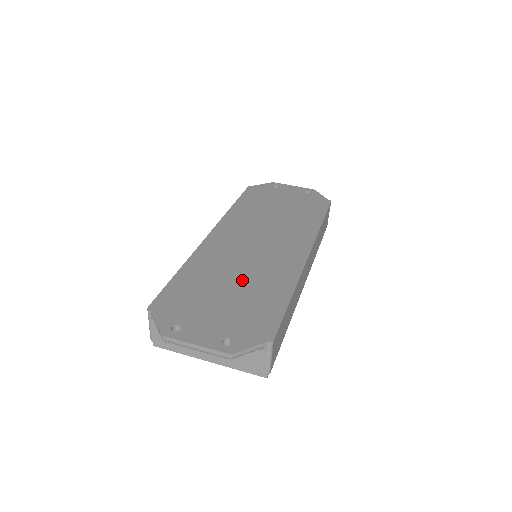
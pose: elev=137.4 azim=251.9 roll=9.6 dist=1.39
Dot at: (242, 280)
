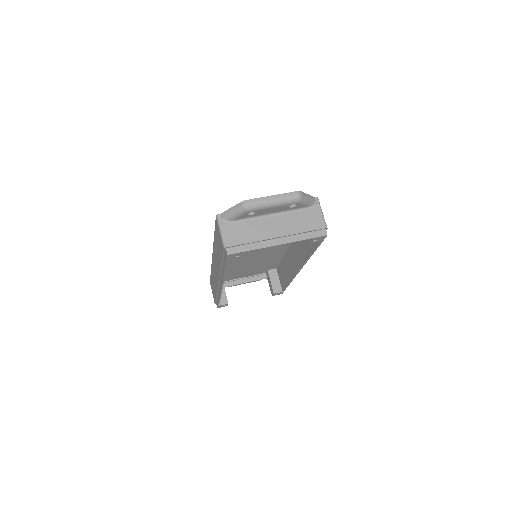
Dot at: occluded
